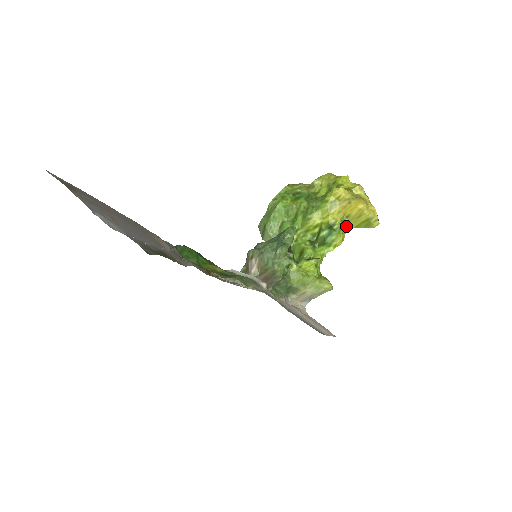
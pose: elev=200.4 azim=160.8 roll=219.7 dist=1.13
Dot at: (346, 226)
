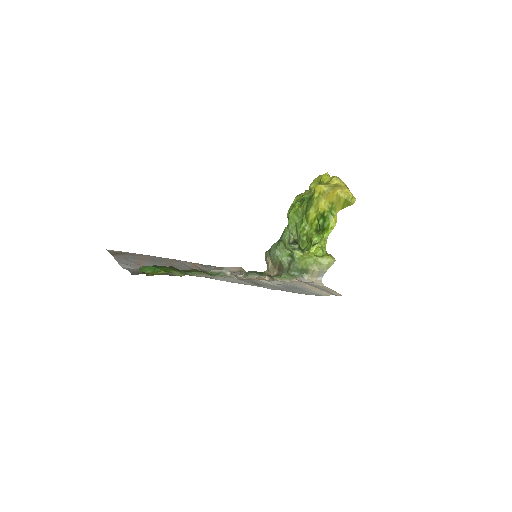
Dot at: (336, 210)
